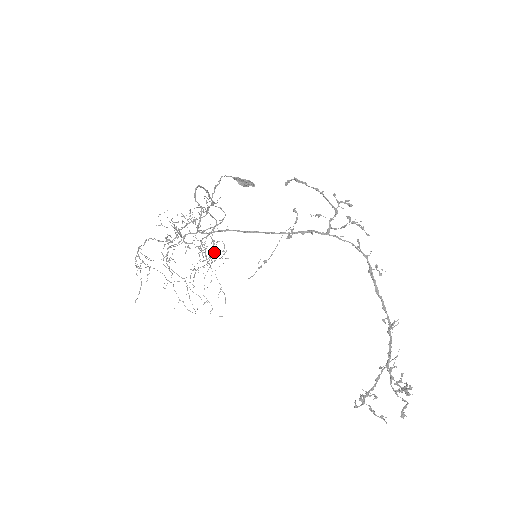
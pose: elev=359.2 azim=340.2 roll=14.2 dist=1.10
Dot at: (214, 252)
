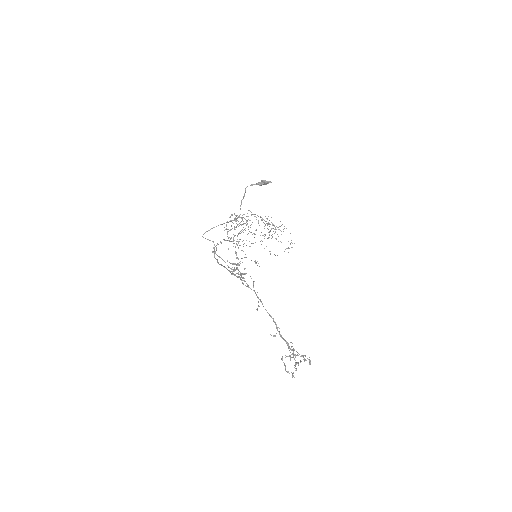
Dot at: (272, 225)
